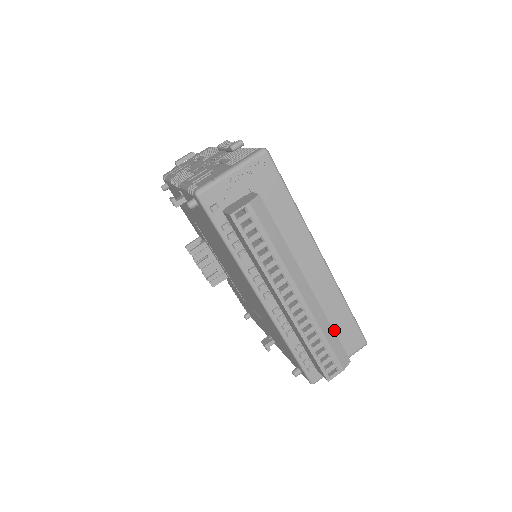
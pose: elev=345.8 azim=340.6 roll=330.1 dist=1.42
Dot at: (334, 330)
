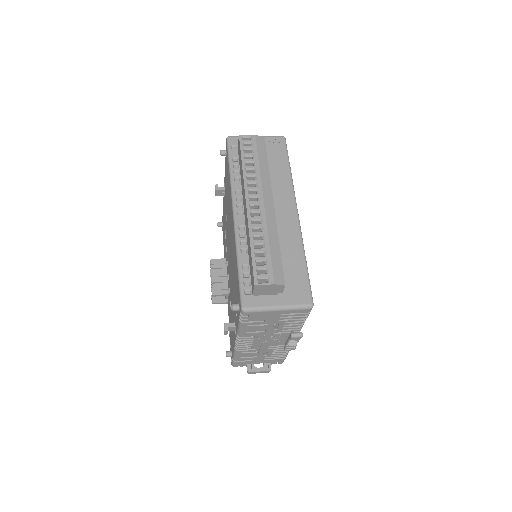
Dot at: (285, 272)
